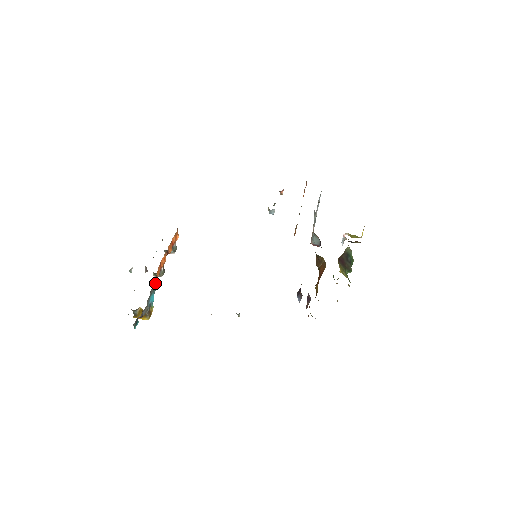
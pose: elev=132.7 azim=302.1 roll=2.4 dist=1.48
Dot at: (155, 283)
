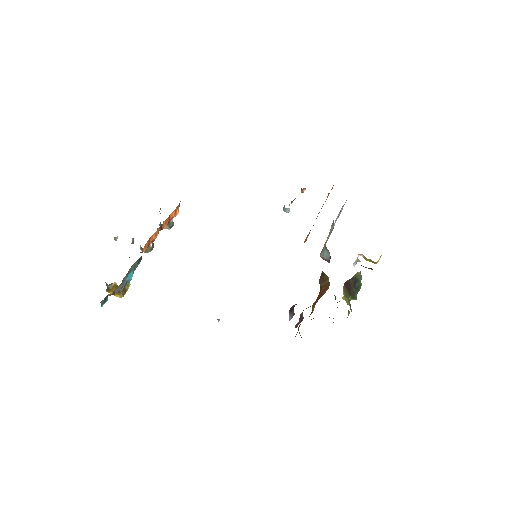
Dot at: (138, 260)
